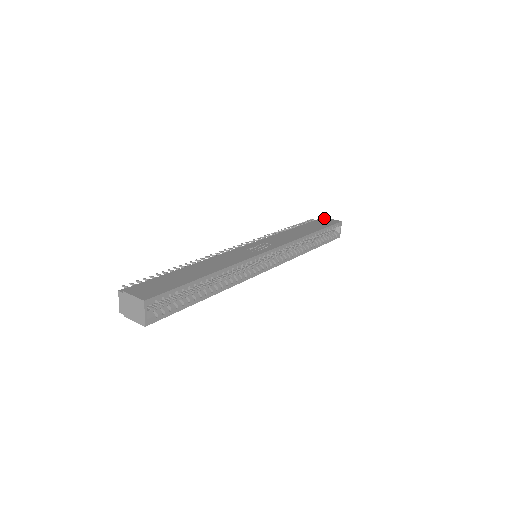
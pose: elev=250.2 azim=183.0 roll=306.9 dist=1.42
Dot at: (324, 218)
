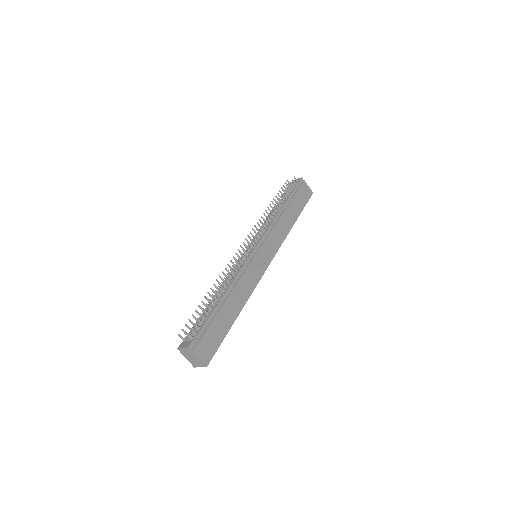
Dot at: (304, 183)
